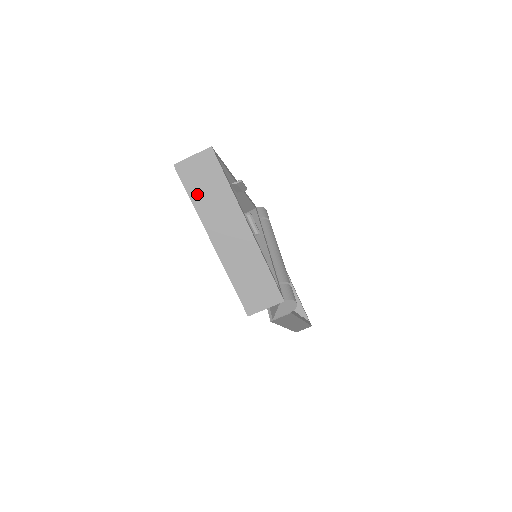
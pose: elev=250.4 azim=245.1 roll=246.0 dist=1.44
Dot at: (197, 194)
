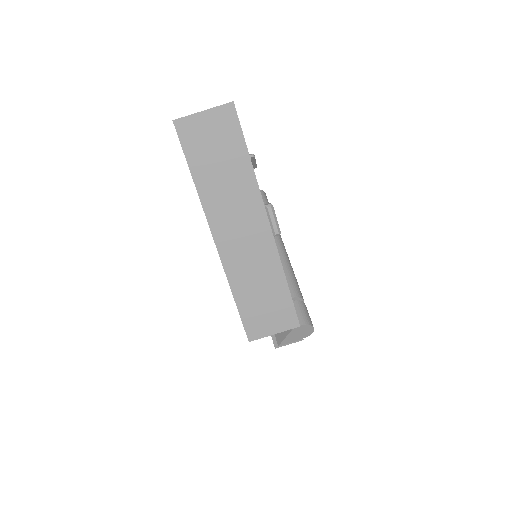
Dot at: (202, 168)
